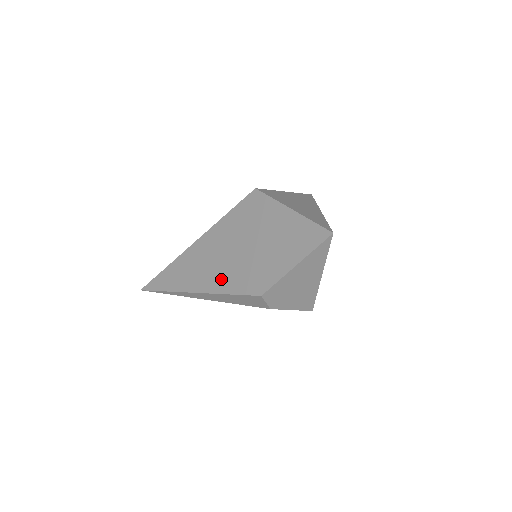
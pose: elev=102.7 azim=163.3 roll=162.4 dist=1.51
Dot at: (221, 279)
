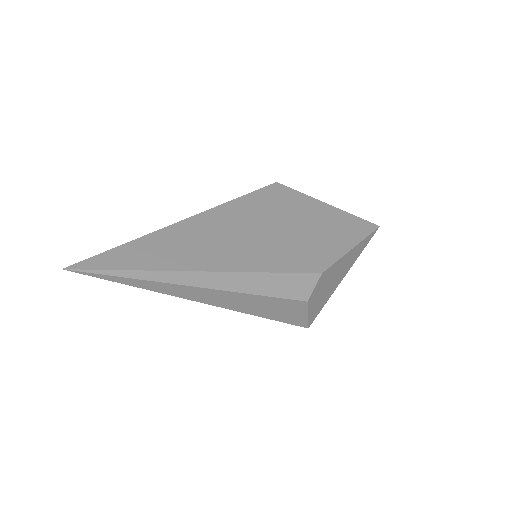
Dot at: (254, 256)
